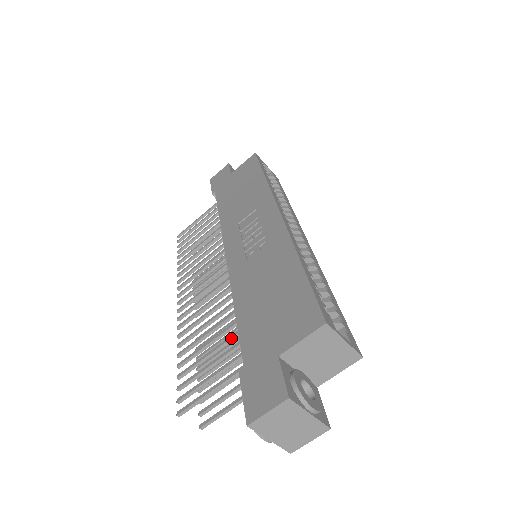
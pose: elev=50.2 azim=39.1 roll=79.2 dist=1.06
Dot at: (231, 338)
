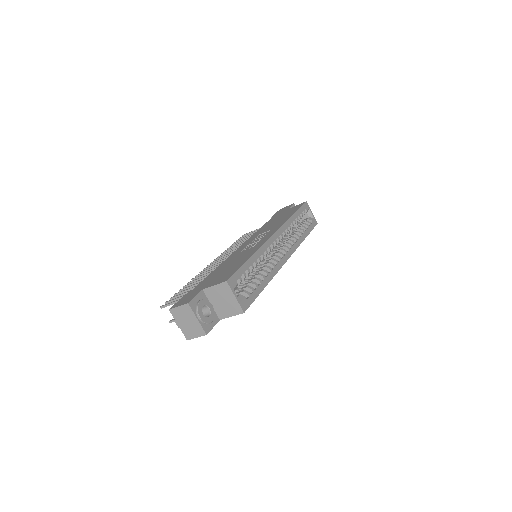
Dot at: occluded
